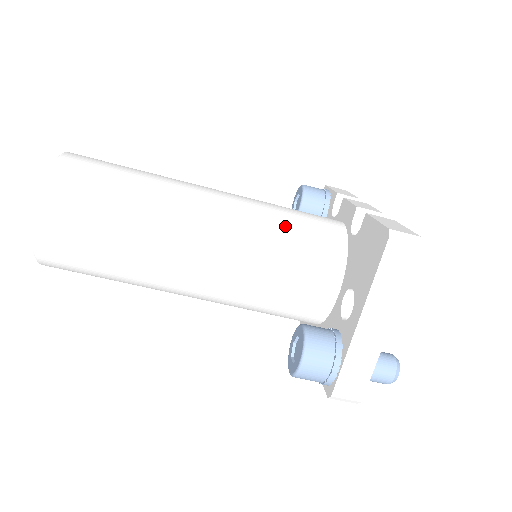
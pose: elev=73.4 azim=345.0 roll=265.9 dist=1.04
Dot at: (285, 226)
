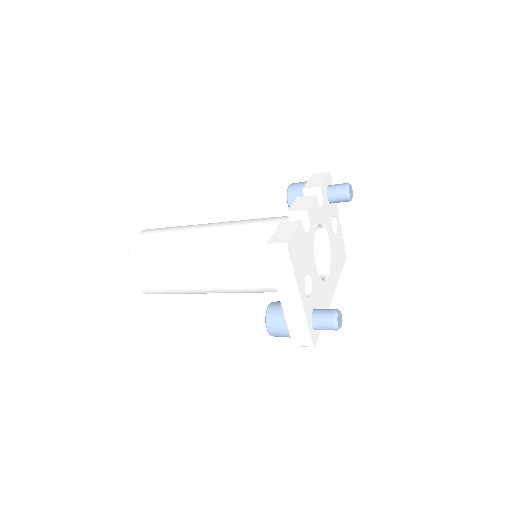
Dot at: (248, 240)
